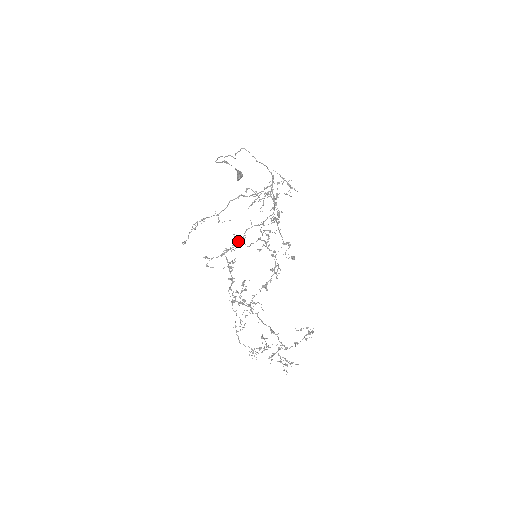
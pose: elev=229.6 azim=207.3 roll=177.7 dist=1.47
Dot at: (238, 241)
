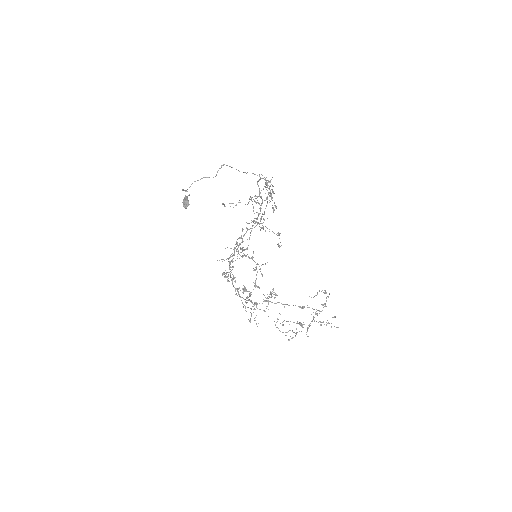
Dot at: (236, 250)
